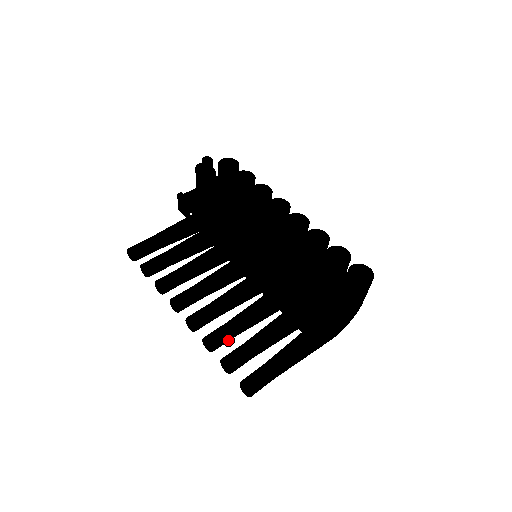
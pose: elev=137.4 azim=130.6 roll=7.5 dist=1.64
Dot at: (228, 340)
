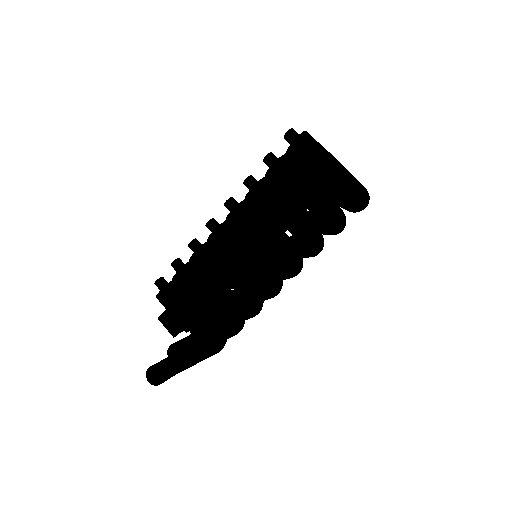
Dot at: (290, 243)
